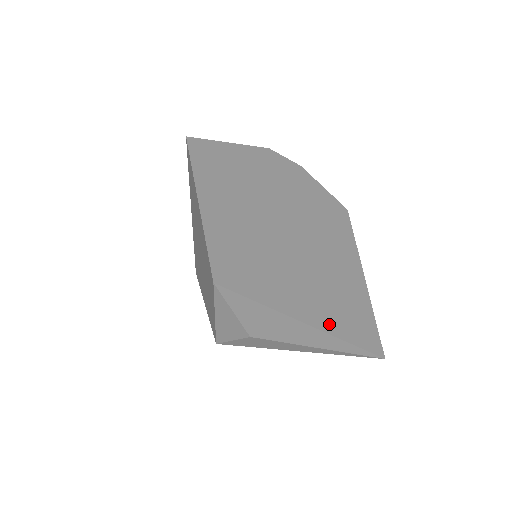
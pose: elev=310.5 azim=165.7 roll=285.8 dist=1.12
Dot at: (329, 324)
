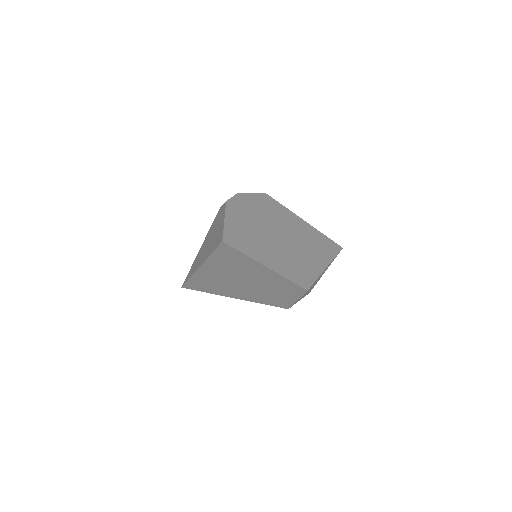
Dot at: (327, 258)
